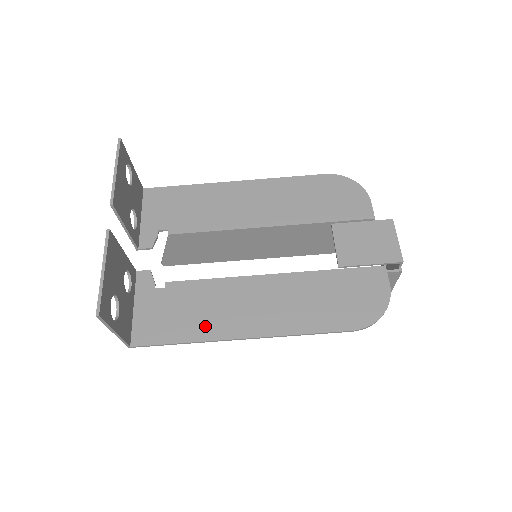
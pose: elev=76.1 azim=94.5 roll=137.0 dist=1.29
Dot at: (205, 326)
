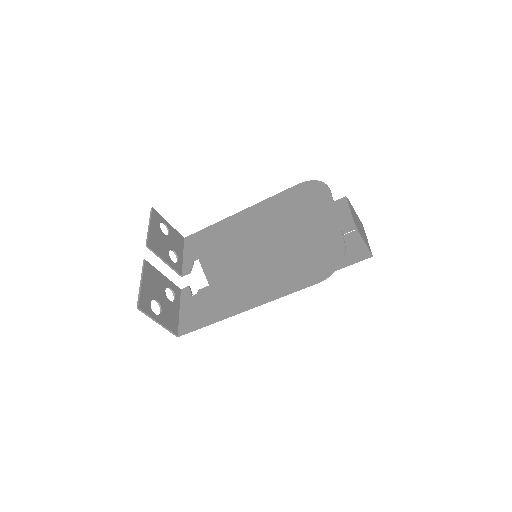
Dot at: (221, 310)
